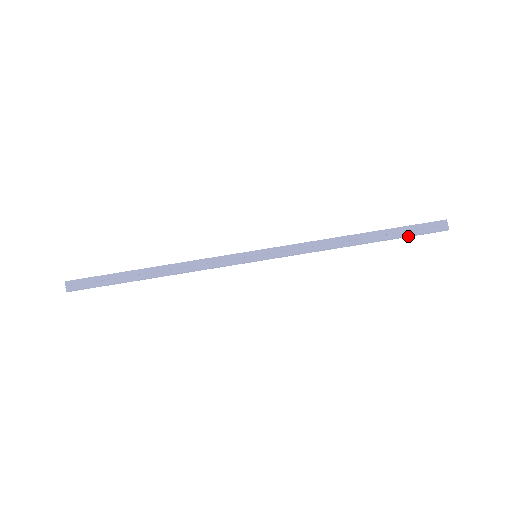
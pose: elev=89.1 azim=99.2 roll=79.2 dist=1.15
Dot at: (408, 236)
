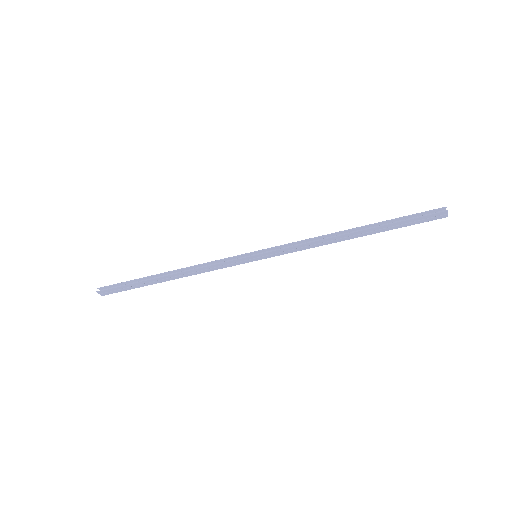
Dot at: (404, 223)
